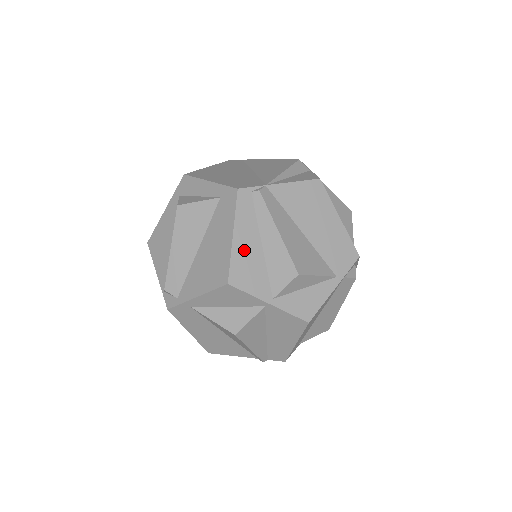
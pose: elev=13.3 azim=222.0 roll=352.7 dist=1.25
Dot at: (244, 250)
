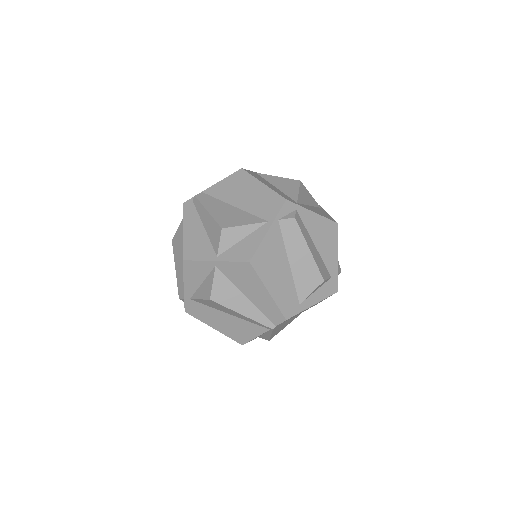
Dot at: (192, 235)
